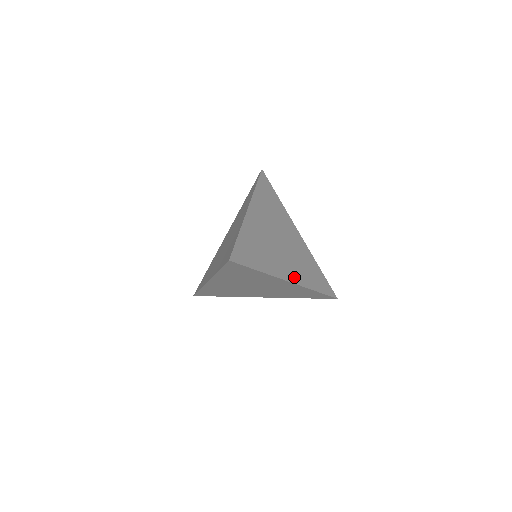
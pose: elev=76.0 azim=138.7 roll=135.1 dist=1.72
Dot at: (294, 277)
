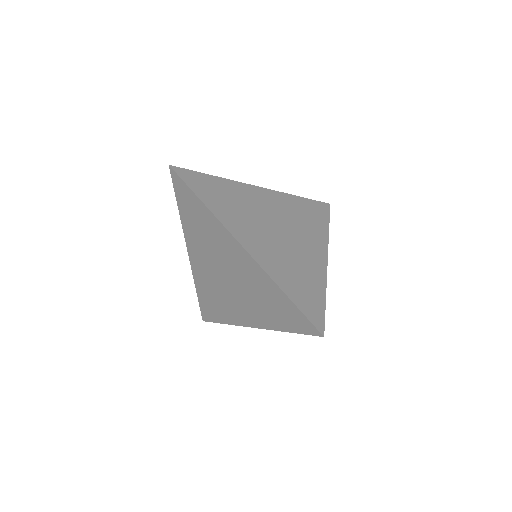
Dot at: (320, 248)
